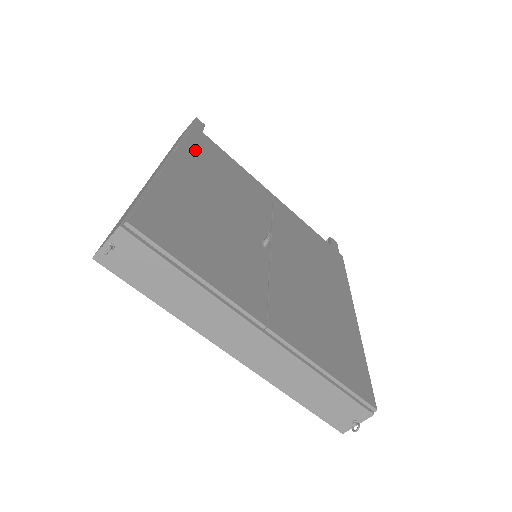
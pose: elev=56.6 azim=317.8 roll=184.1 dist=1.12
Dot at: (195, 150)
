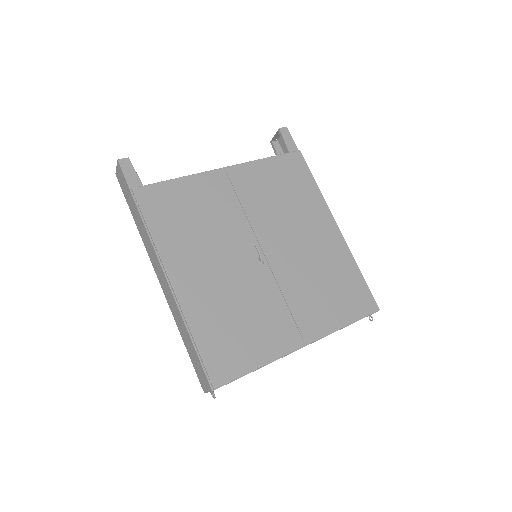
Dot at: (164, 231)
